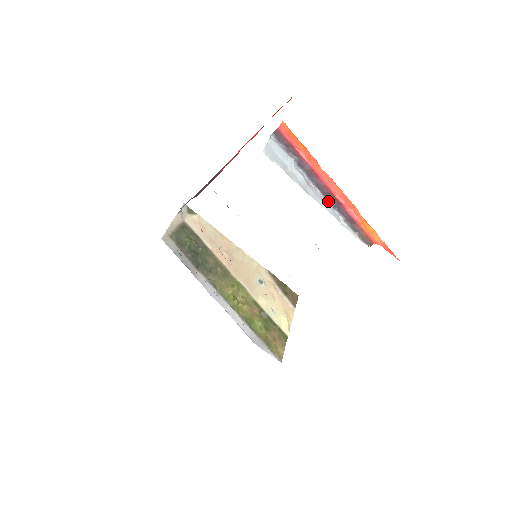
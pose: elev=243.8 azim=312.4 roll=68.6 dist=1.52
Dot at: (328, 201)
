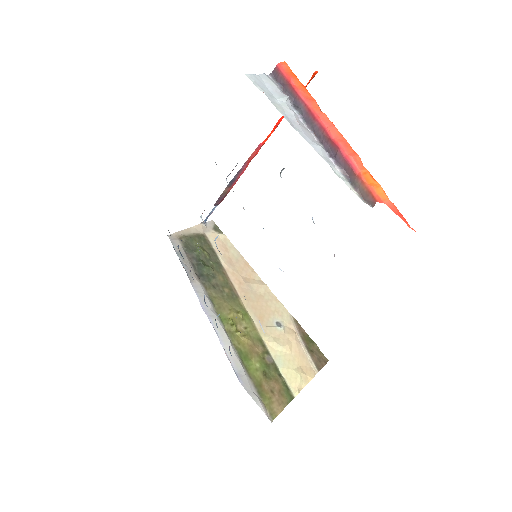
Dot at: (323, 147)
